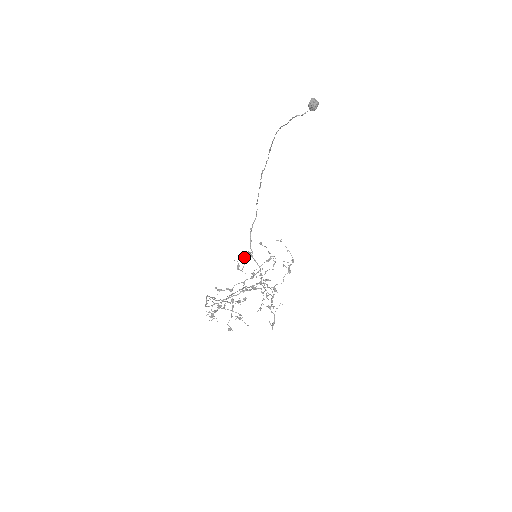
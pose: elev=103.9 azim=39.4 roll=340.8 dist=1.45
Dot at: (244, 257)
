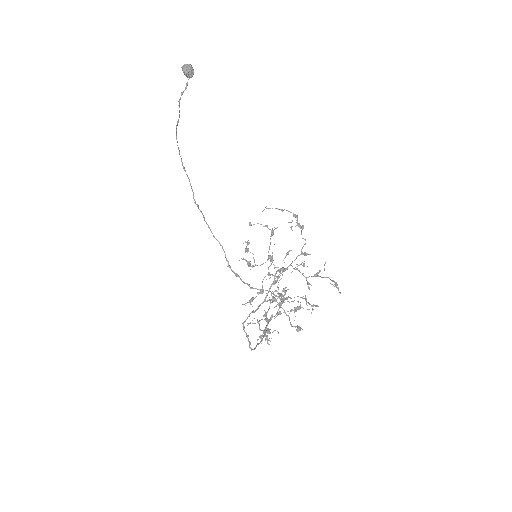
Dot at: (246, 249)
